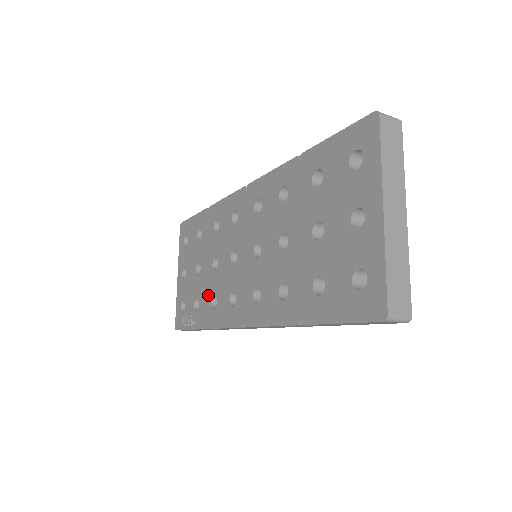
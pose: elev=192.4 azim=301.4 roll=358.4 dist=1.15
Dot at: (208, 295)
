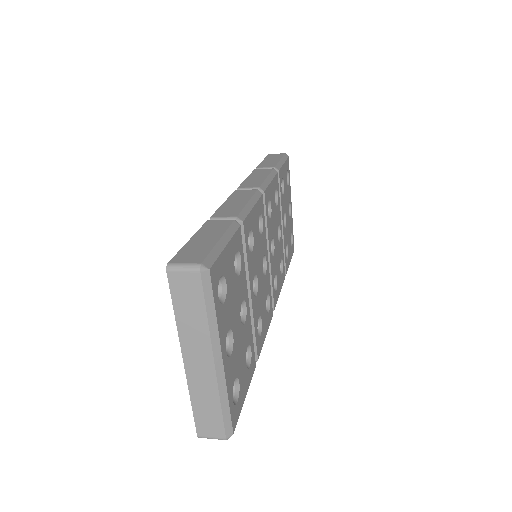
Dot at: occluded
